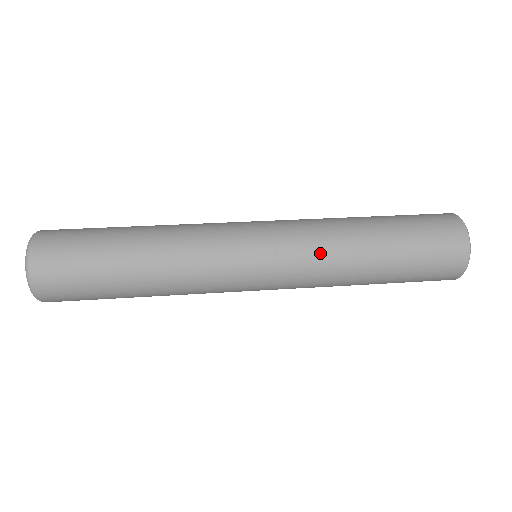
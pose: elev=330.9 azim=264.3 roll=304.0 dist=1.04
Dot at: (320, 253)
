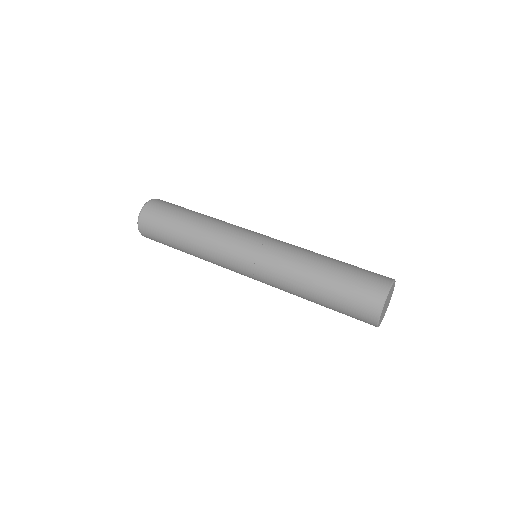
Dot at: (279, 287)
